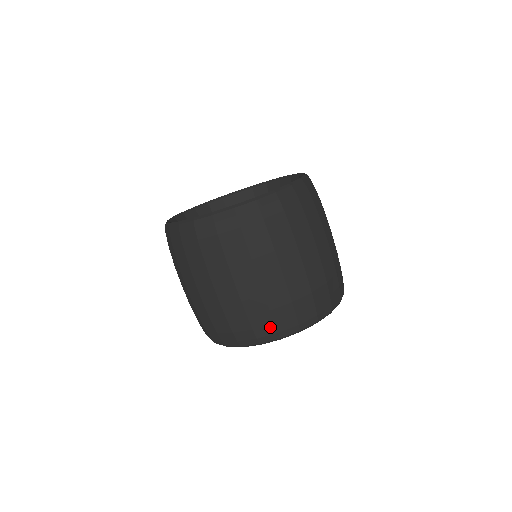
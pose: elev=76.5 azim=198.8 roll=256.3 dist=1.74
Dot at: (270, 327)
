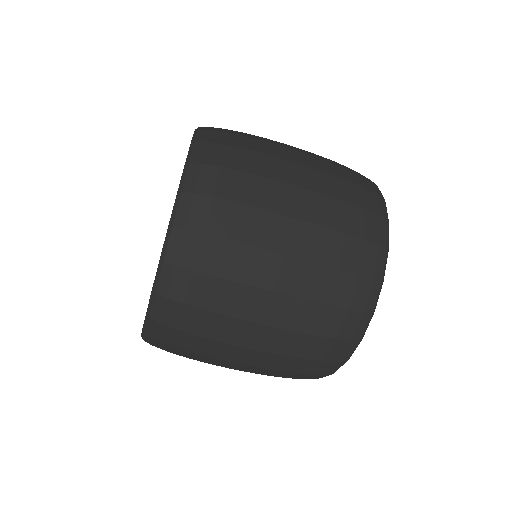
Dot at: occluded
